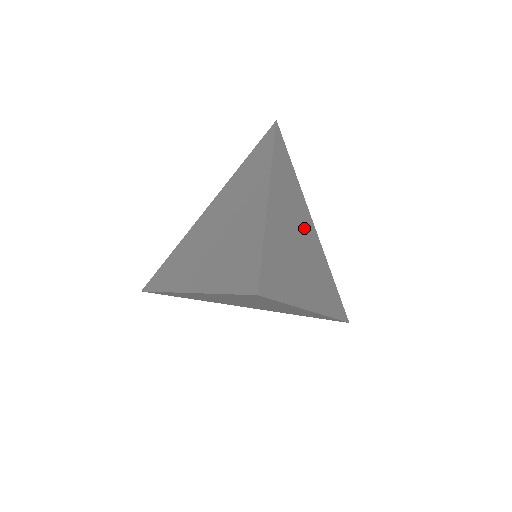
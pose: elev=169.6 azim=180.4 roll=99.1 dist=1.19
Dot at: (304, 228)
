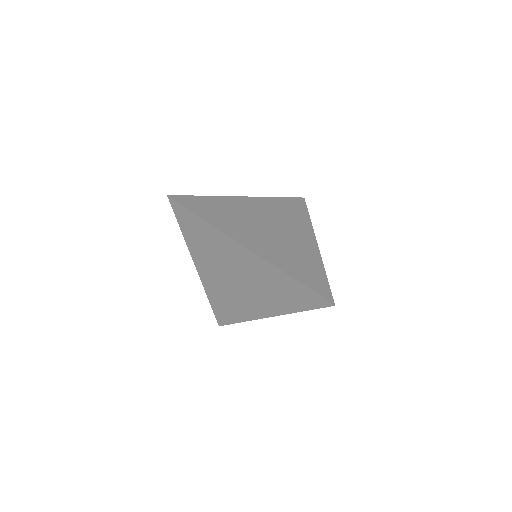
Dot at: (255, 215)
